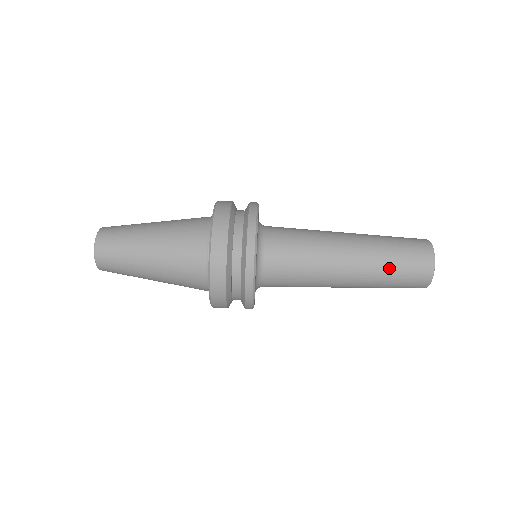
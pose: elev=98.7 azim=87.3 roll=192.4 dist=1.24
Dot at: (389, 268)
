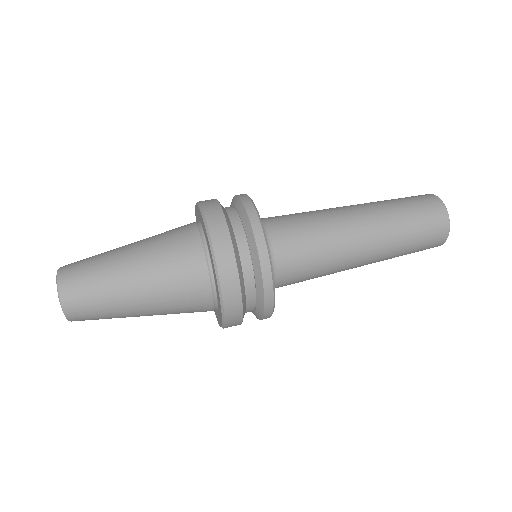
Dot at: (397, 207)
